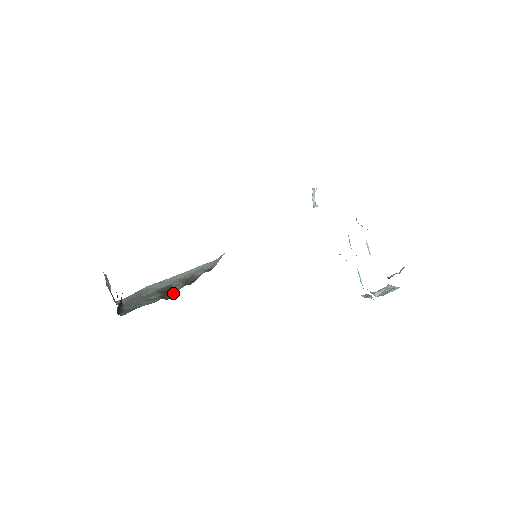
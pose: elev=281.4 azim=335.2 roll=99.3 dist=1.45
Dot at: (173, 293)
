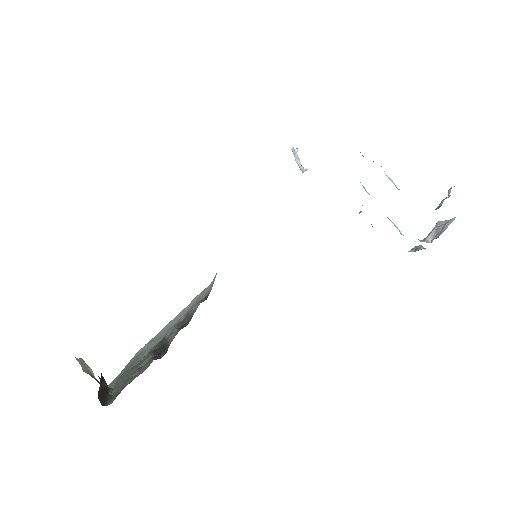
Dot at: (167, 346)
